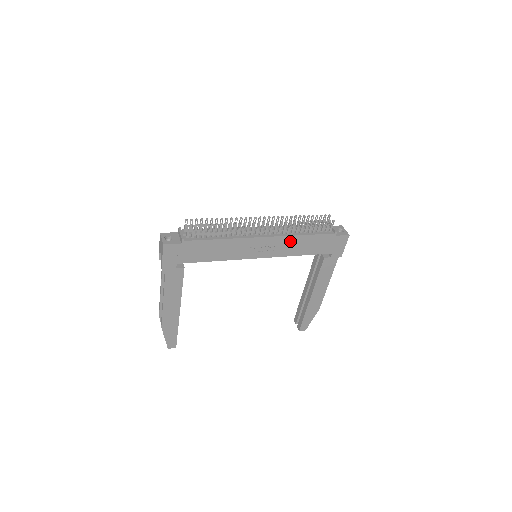
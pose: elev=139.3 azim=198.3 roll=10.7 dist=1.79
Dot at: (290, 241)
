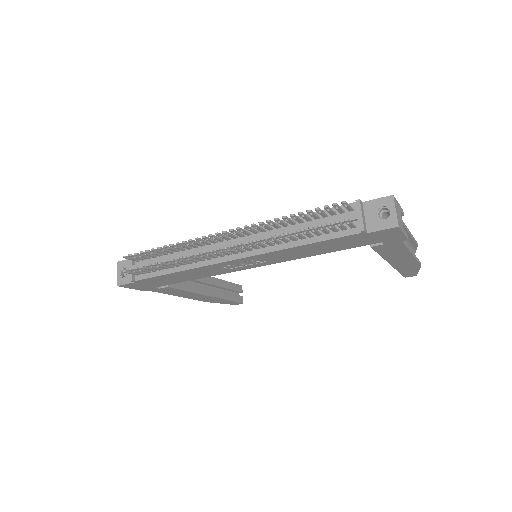
Dot at: (282, 253)
